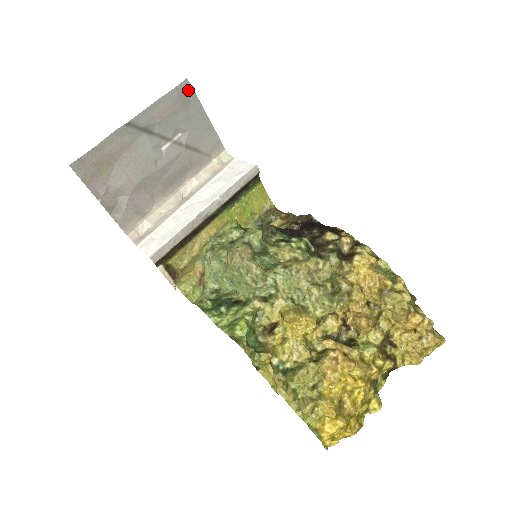
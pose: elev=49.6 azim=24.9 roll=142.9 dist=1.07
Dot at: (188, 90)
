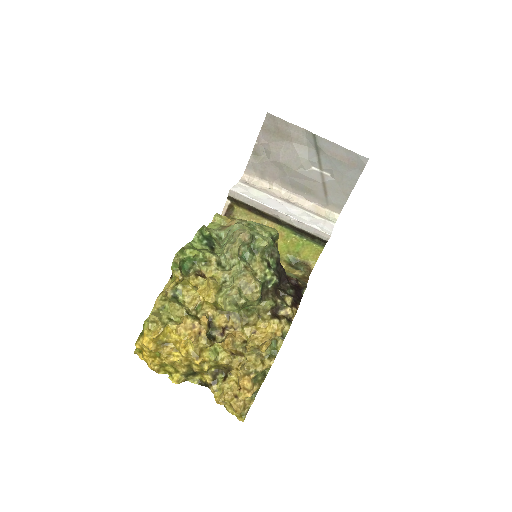
Dot at: (362, 164)
